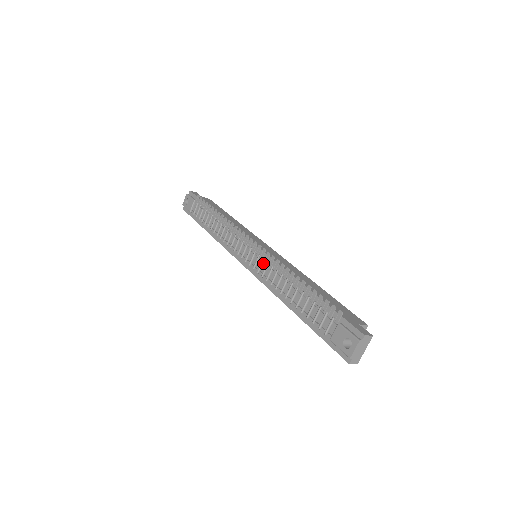
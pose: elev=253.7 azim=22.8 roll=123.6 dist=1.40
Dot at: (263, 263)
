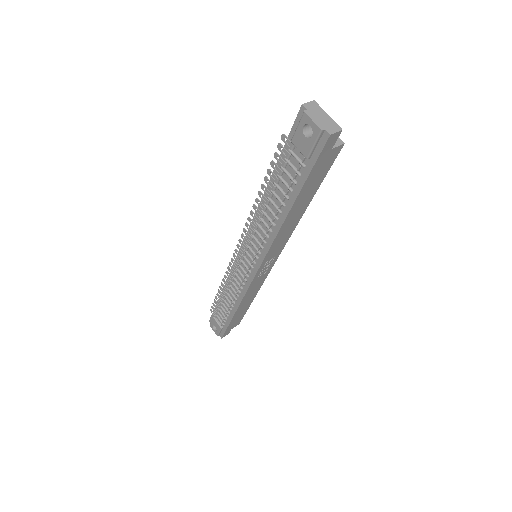
Dot at: (252, 242)
